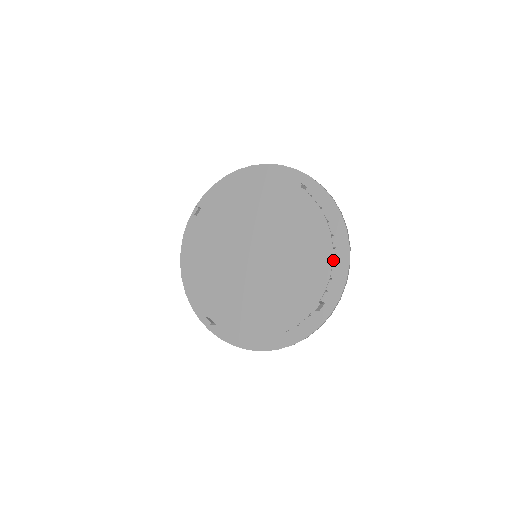
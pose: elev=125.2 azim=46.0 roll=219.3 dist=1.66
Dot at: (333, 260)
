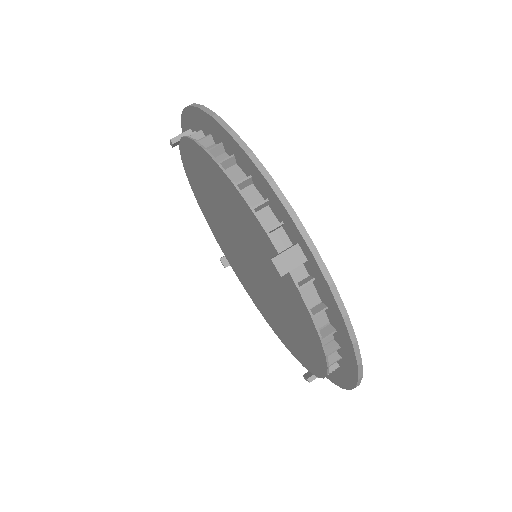
Dot at: (338, 361)
